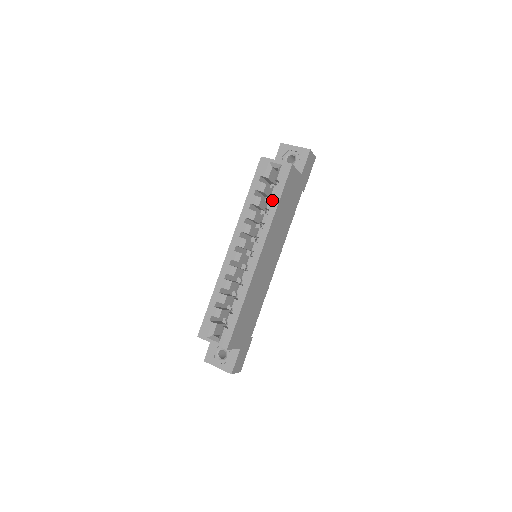
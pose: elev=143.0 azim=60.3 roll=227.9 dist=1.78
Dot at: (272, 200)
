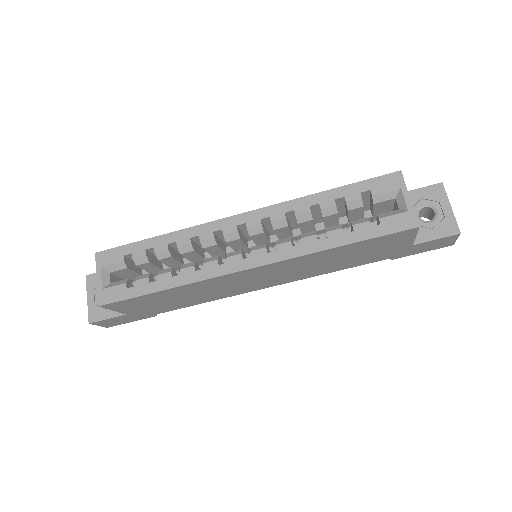
Dot at: occluded
